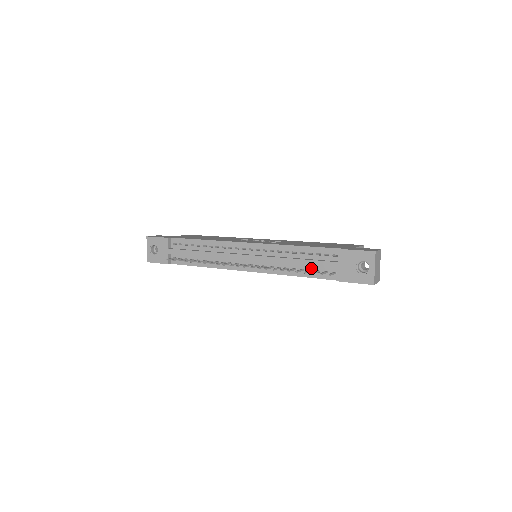
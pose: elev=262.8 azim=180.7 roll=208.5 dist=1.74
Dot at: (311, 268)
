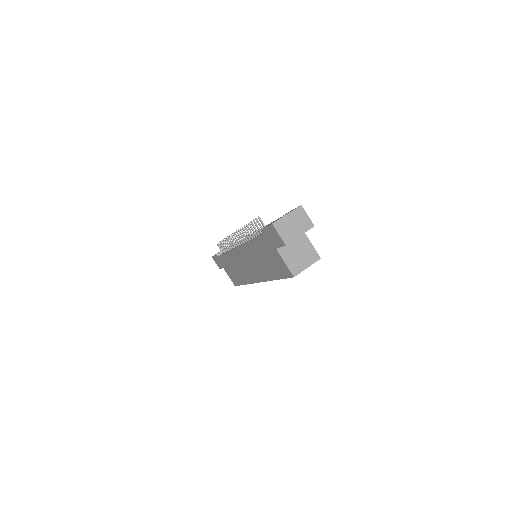
Dot at: occluded
